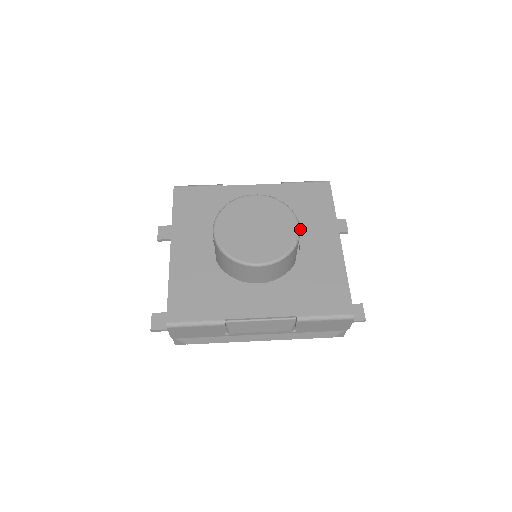
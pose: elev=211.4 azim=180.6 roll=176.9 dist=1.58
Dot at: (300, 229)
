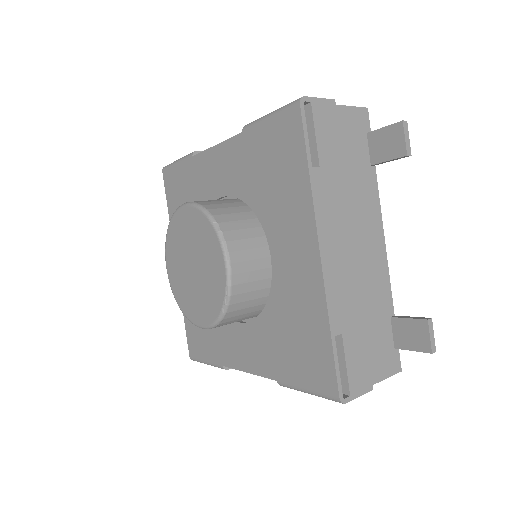
Dot at: (269, 228)
